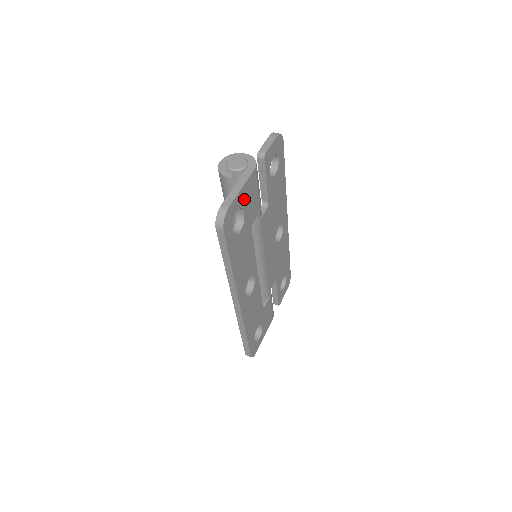
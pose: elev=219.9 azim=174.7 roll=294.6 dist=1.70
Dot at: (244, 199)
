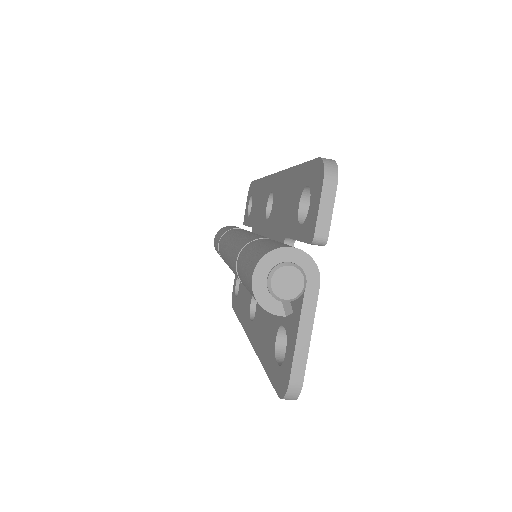
Dot at: occluded
